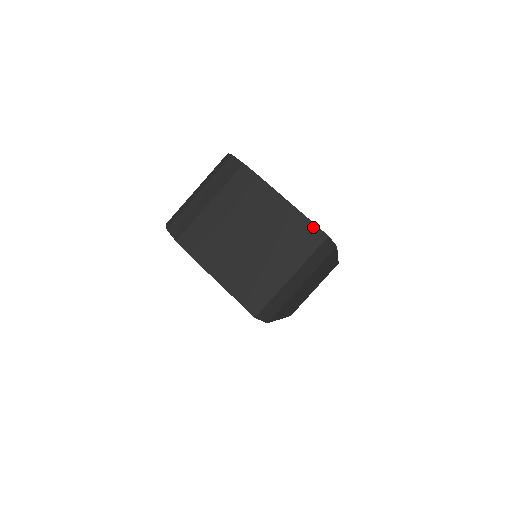
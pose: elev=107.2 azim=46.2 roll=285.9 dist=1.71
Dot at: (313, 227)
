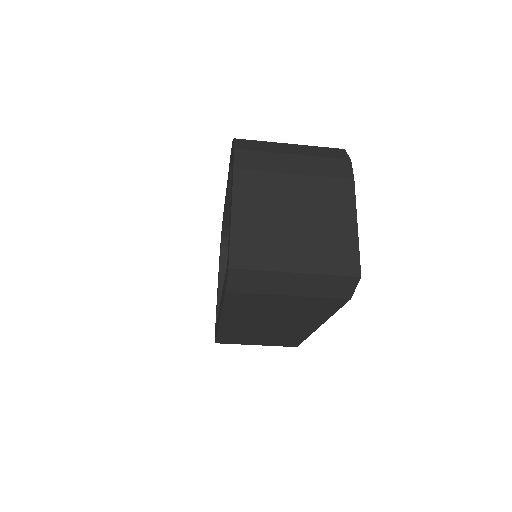
Dot at: (356, 257)
